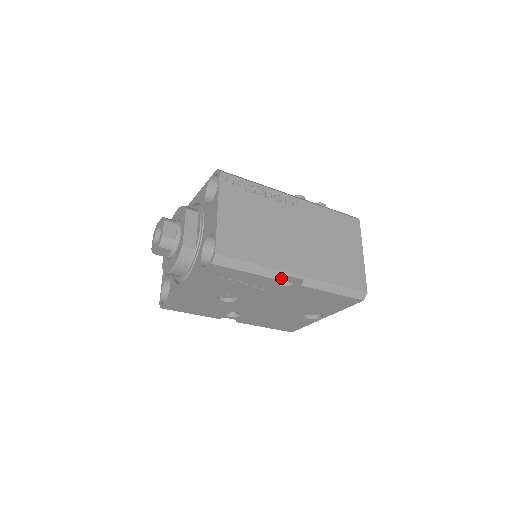
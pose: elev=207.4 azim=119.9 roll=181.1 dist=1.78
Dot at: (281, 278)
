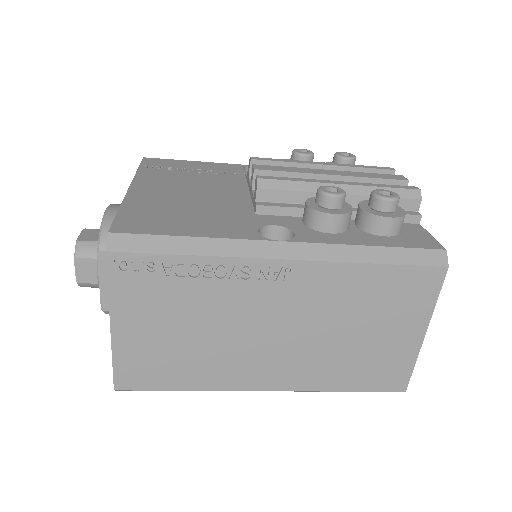
Dot at: occluded
